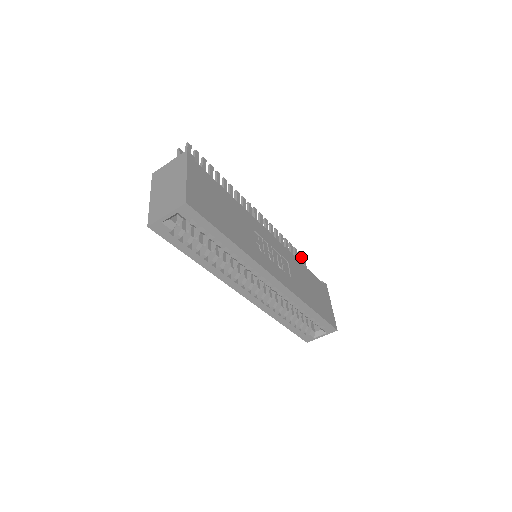
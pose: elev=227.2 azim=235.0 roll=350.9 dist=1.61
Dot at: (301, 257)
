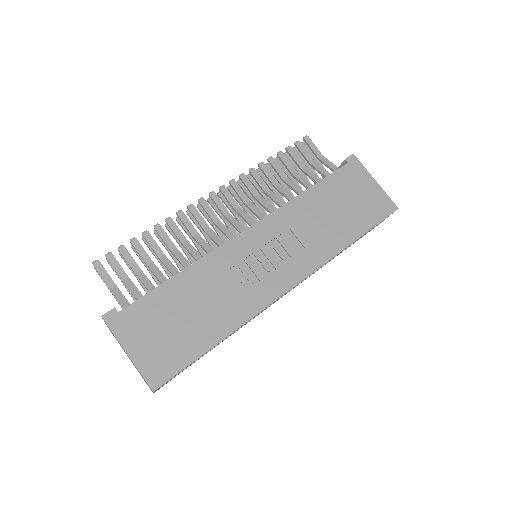
Dot at: (303, 147)
